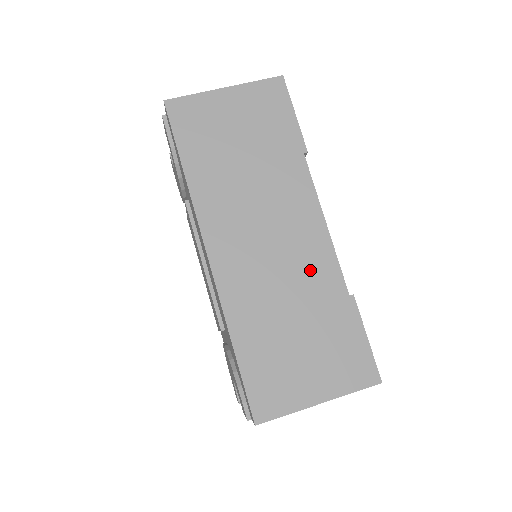
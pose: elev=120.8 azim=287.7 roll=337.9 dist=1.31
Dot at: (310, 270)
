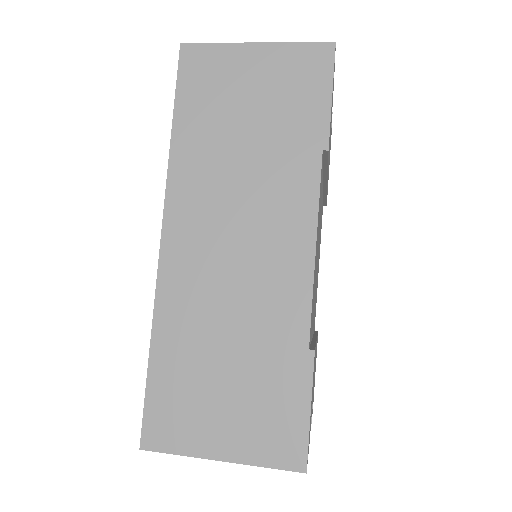
Dot at: (272, 299)
